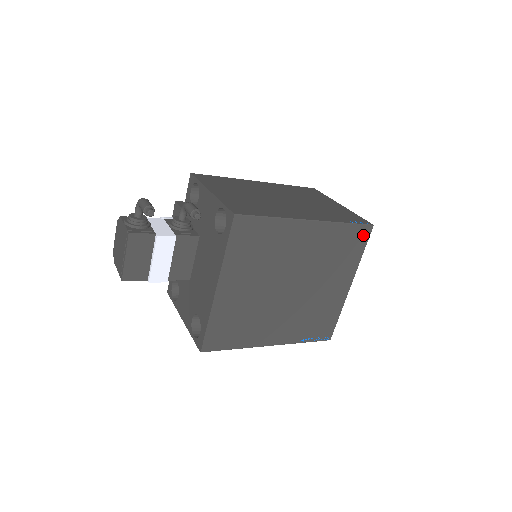
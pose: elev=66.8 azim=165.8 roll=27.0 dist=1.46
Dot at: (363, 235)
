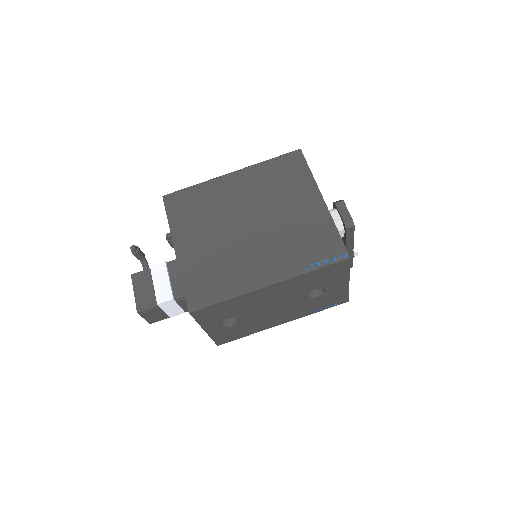
Dot at: (296, 159)
